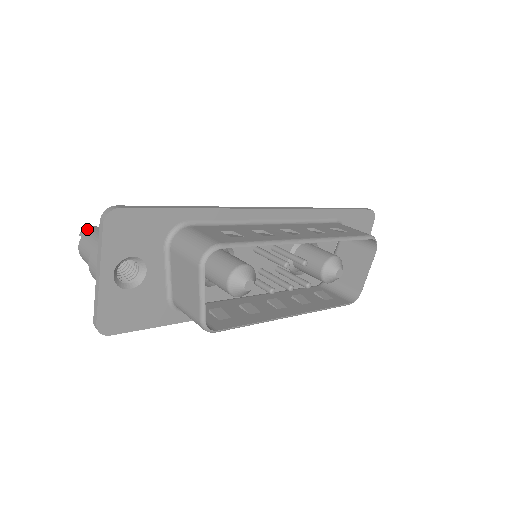
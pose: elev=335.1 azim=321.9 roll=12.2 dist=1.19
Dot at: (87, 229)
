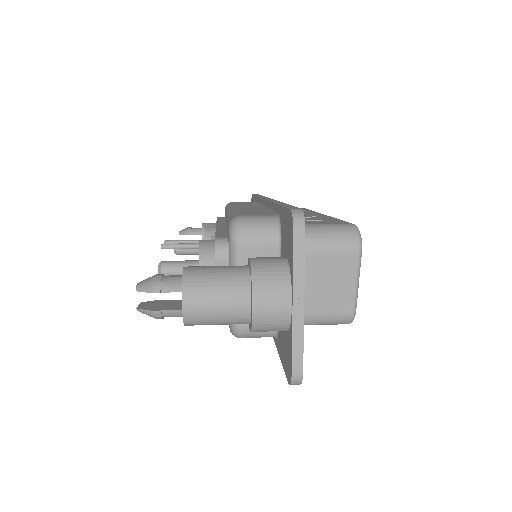
Dot at: (161, 280)
